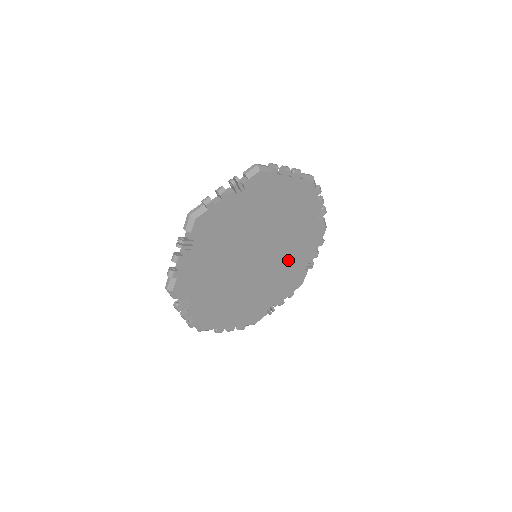
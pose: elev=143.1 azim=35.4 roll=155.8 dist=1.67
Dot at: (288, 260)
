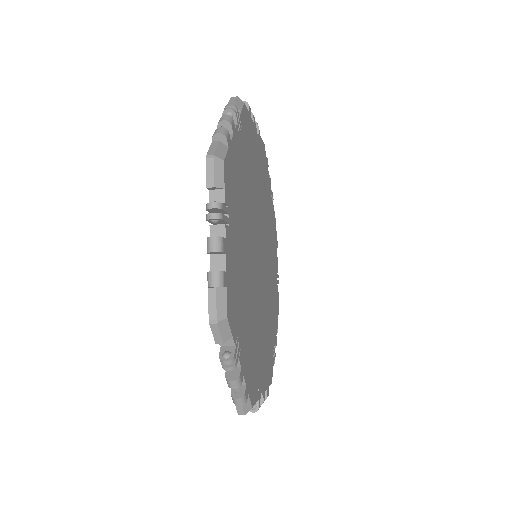
Dot at: (268, 310)
